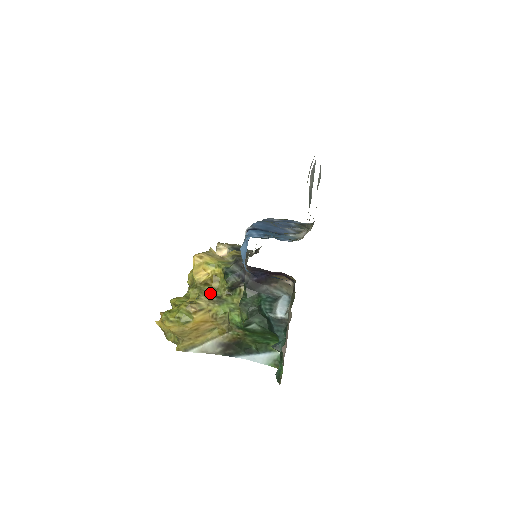
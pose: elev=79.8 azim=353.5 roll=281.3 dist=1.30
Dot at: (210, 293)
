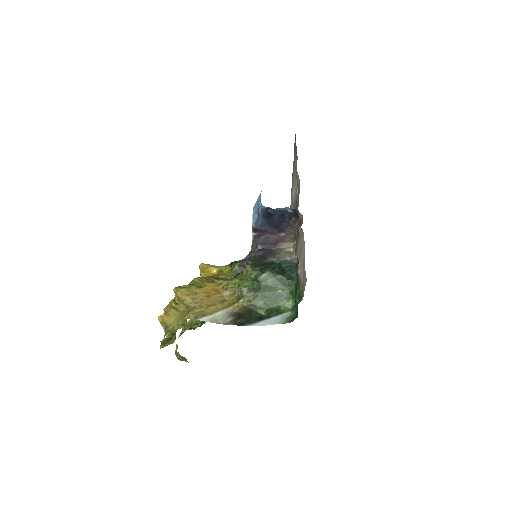
Dot at: (218, 278)
